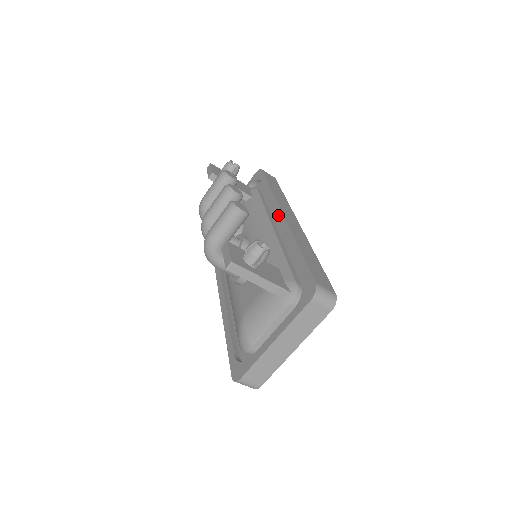
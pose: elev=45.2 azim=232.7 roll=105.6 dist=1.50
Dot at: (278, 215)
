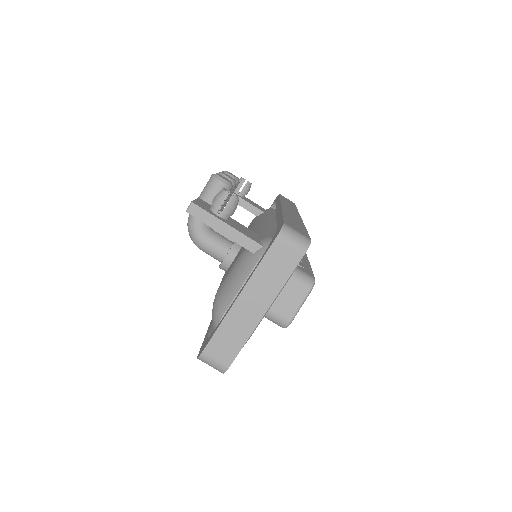
Dot at: (277, 208)
